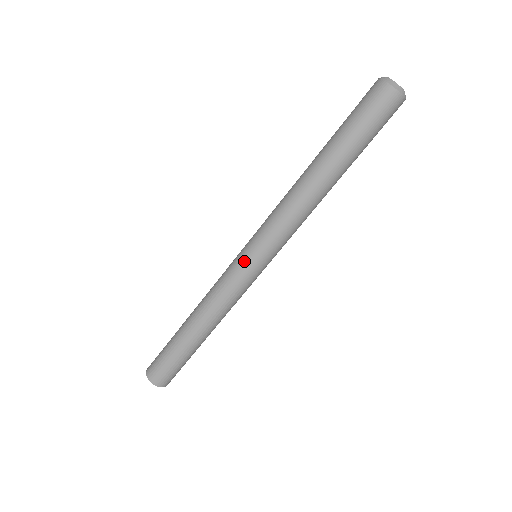
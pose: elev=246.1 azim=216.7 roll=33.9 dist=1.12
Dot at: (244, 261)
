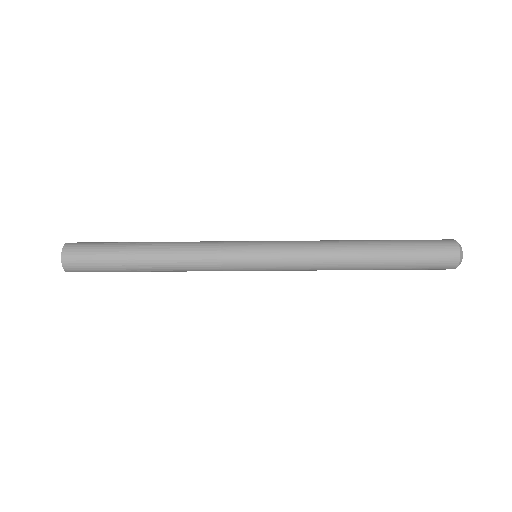
Dot at: (249, 259)
